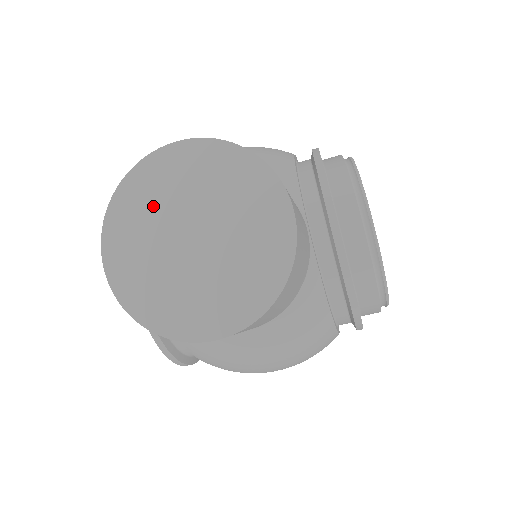
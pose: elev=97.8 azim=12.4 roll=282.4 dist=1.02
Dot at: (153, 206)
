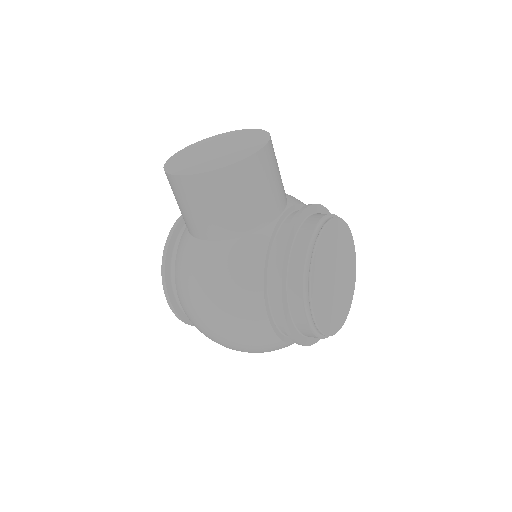
Dot at: (213, 142)
